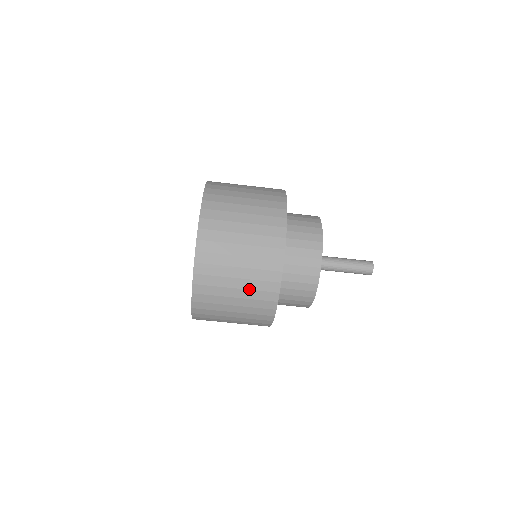
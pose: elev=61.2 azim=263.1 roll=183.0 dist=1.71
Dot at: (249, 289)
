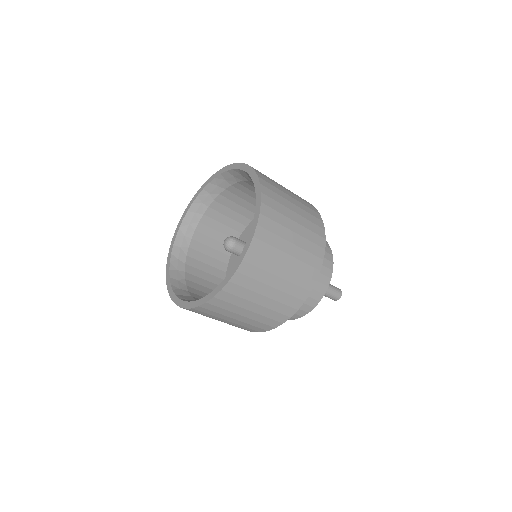
Dot at: (289, 281)
